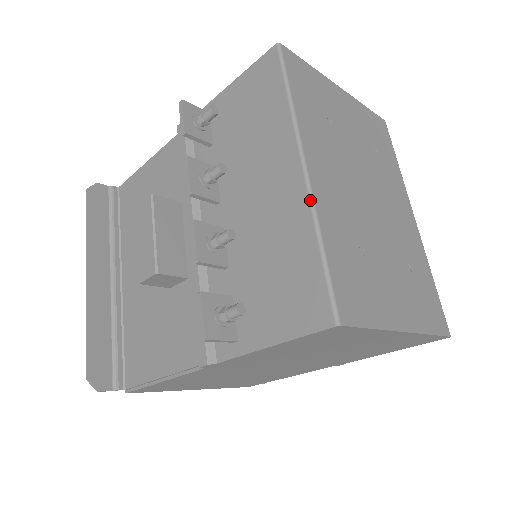
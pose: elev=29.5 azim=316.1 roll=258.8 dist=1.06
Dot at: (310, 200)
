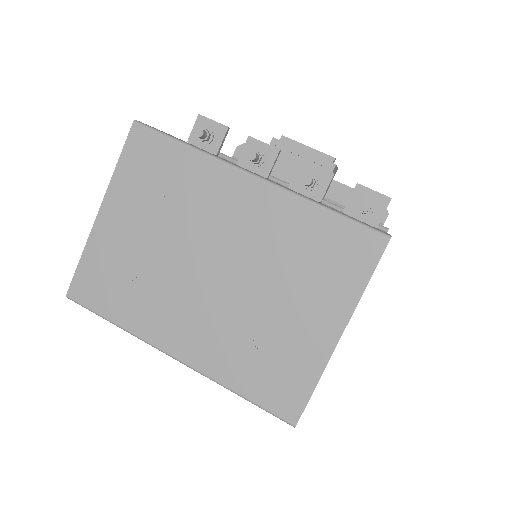
Dot at: occluded
